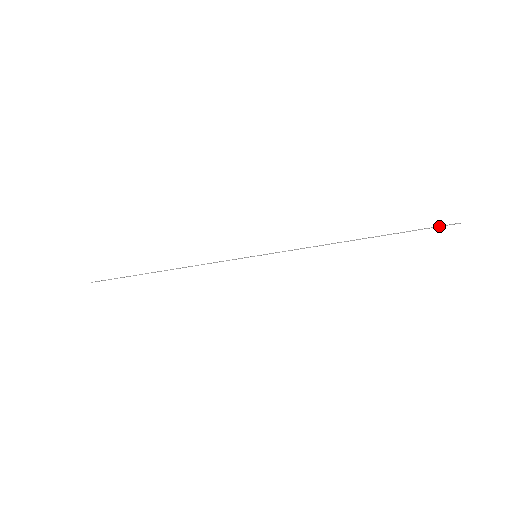
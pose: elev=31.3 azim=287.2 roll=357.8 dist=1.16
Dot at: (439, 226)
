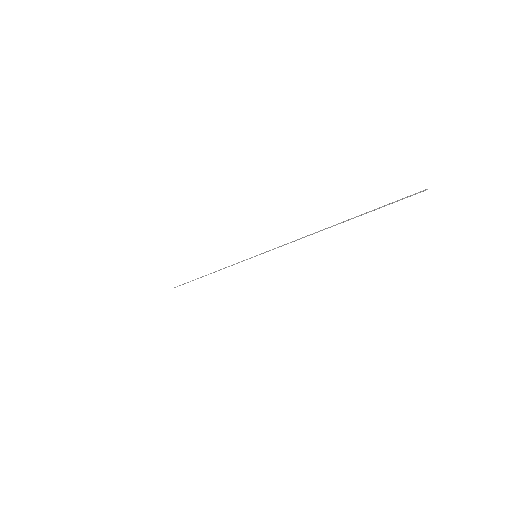
Dot at: (402, 198)
